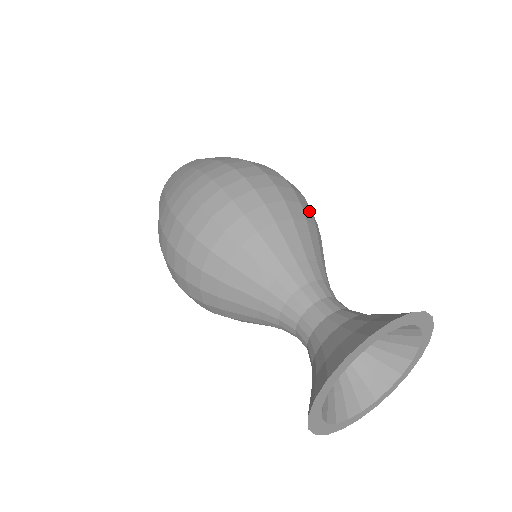
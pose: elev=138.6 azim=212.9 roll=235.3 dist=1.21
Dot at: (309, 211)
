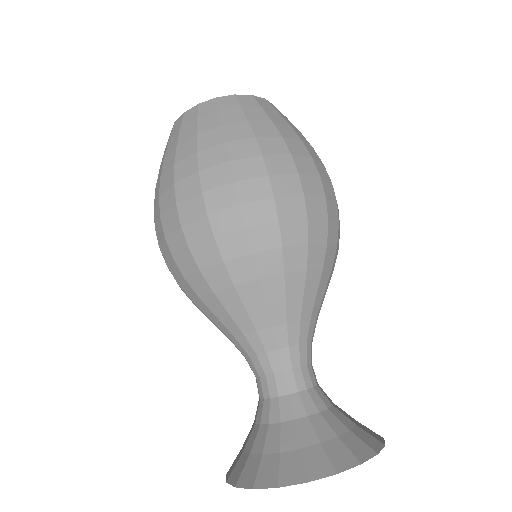
Dot at: (334, 248)
